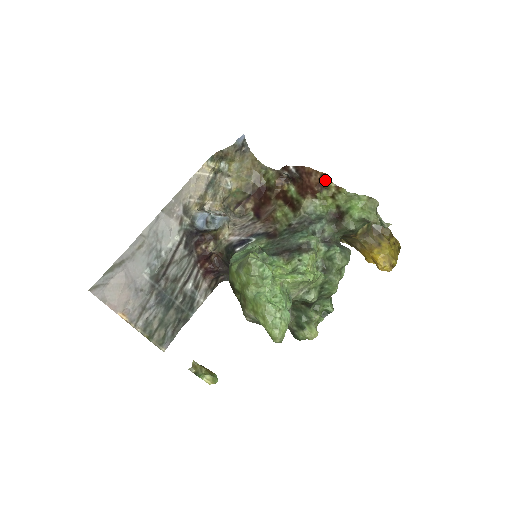
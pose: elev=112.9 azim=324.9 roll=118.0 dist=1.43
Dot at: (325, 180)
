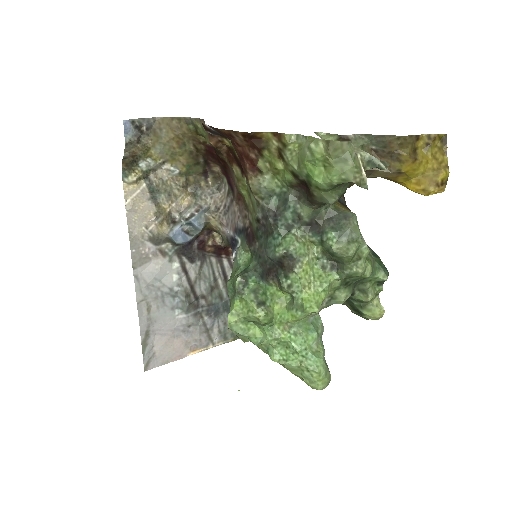
Dot at: (253, 137)
